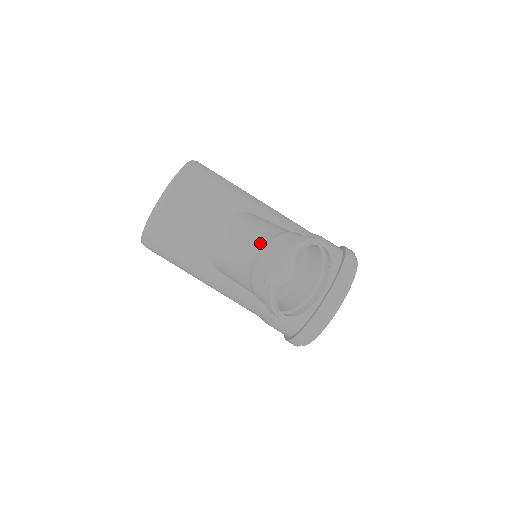
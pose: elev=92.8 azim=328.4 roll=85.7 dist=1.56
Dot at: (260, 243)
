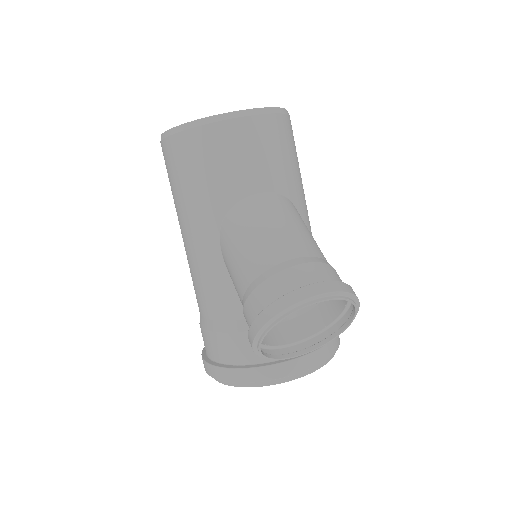
Dot at: (303, 253)
